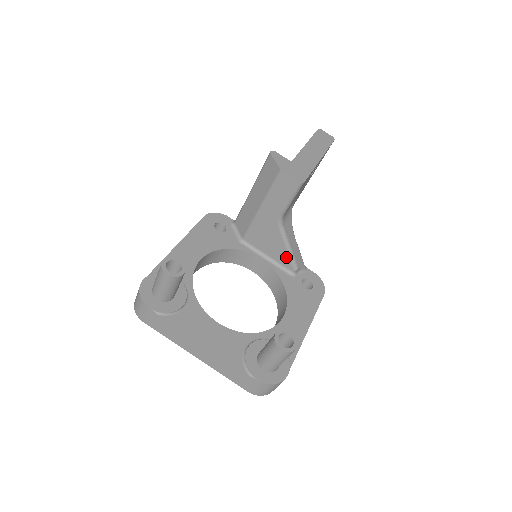
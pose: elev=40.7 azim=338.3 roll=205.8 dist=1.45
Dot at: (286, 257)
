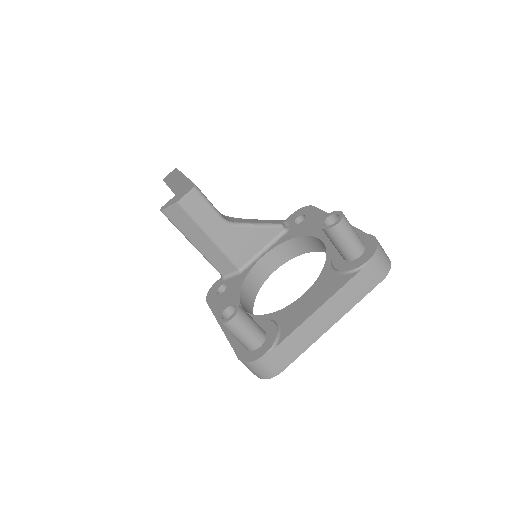
Dot at: (267, 231)
